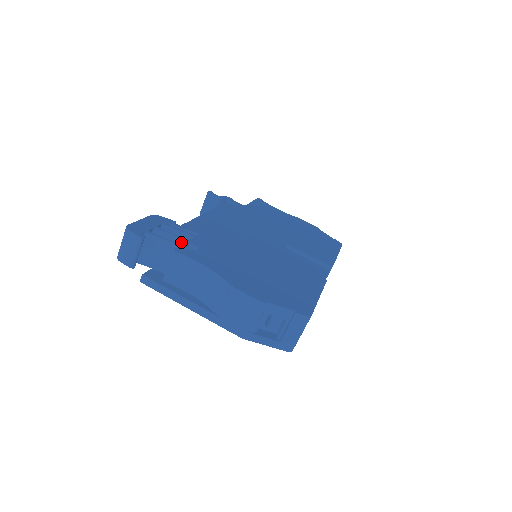
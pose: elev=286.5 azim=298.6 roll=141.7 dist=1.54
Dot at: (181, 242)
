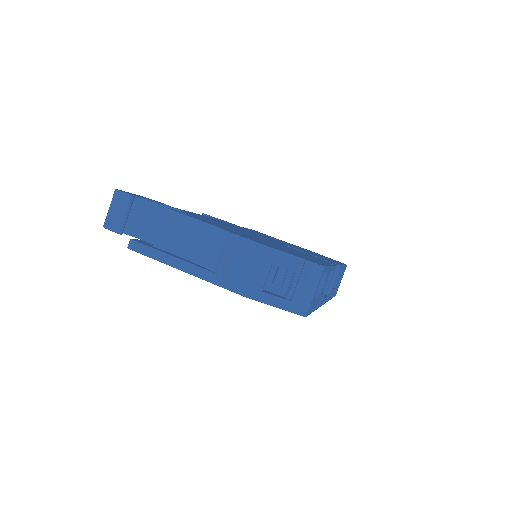
Dot at: occluded
